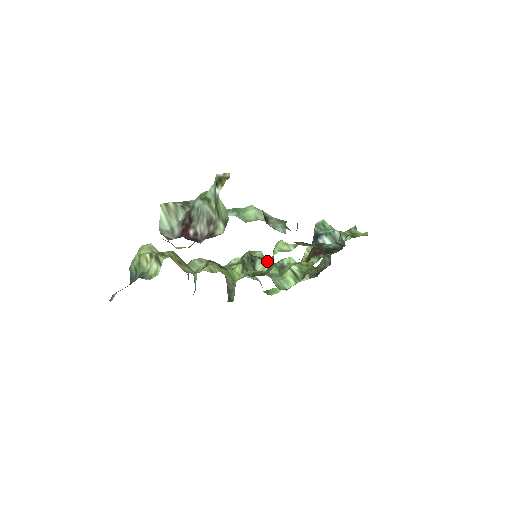
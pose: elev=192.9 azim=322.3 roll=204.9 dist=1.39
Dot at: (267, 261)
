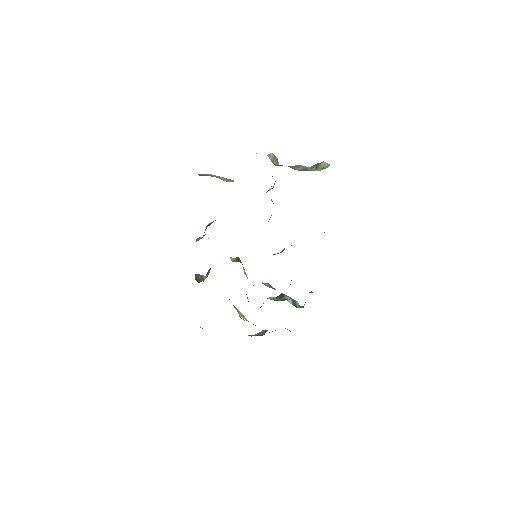
Dot at: occluded
